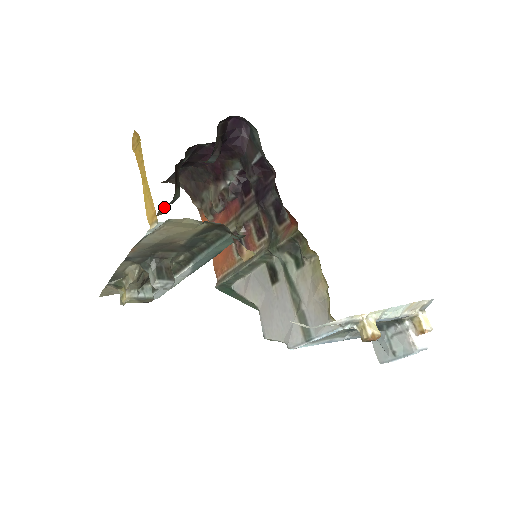
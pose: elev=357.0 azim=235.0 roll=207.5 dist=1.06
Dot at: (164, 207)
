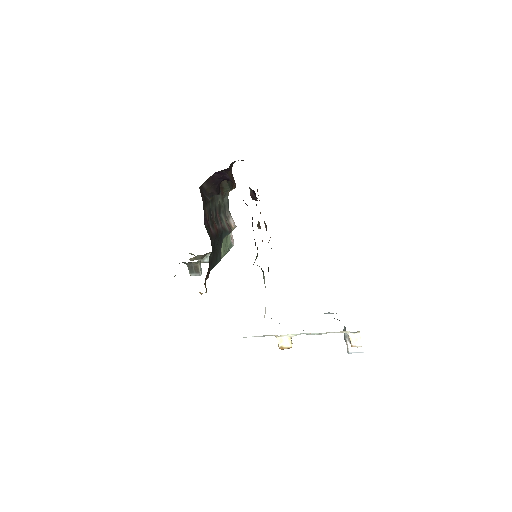
Dot at: occluded
